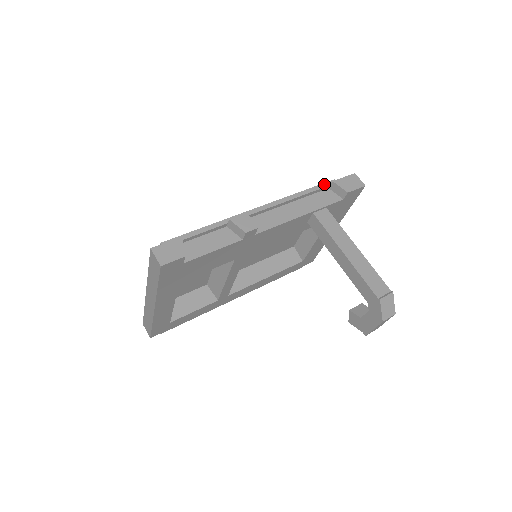
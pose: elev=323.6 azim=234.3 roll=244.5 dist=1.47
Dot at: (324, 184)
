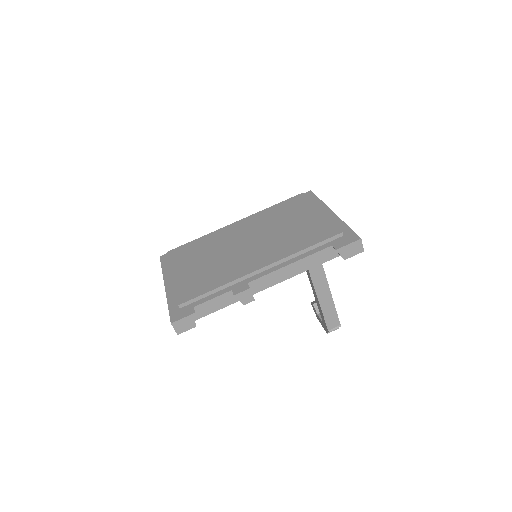
Dot at: (330, 239)
